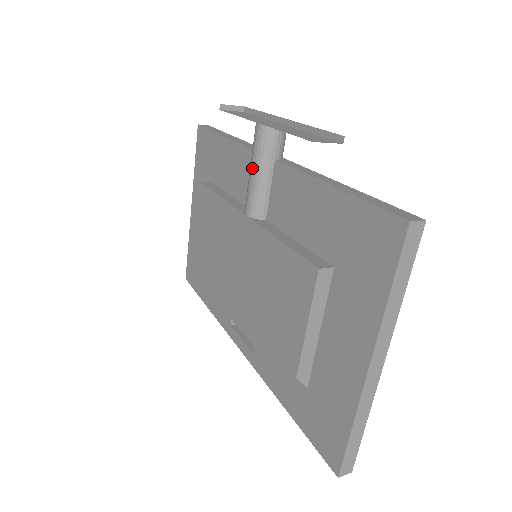
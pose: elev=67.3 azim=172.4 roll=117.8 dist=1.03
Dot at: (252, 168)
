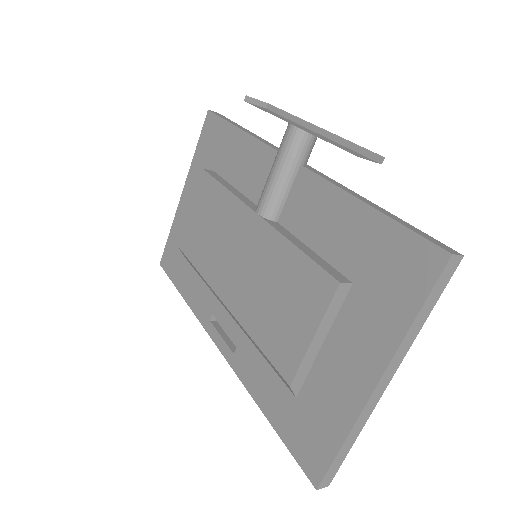
Dot at: (275, 168)
